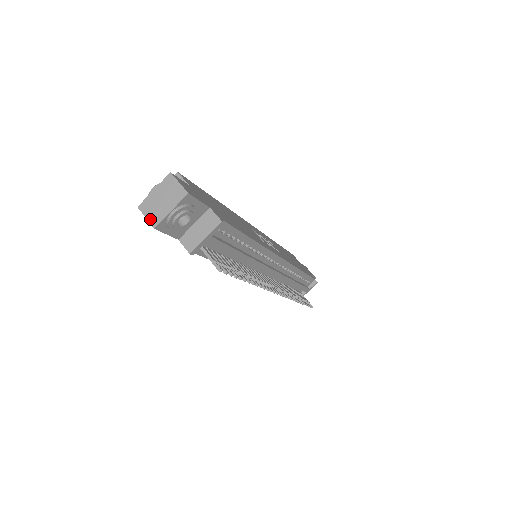
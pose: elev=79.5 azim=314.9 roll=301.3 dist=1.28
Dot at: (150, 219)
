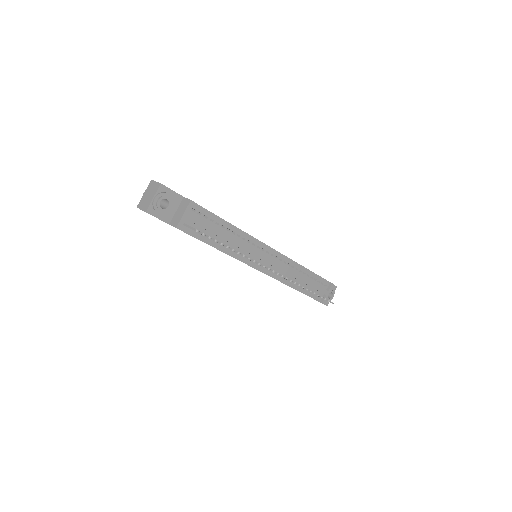
Dot at: (143, 209)
